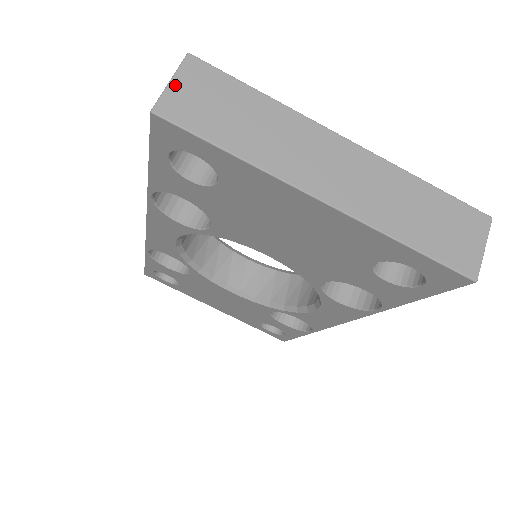
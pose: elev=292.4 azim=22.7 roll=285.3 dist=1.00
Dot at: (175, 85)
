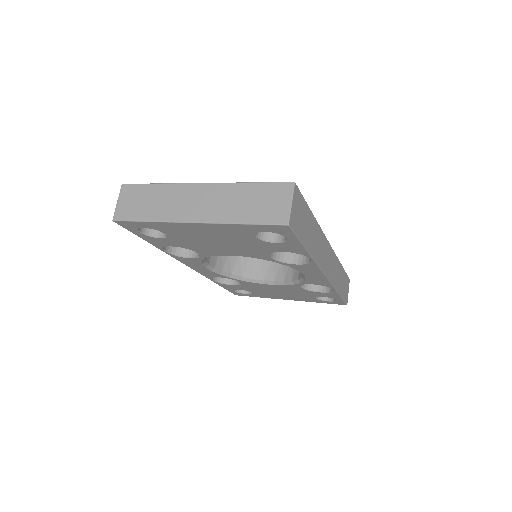
Dot at: (119, 203)
